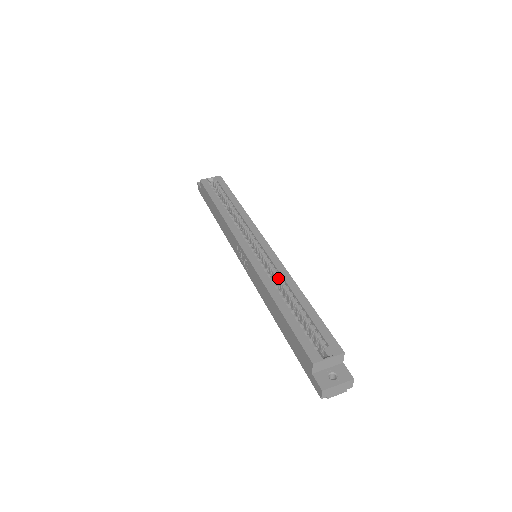
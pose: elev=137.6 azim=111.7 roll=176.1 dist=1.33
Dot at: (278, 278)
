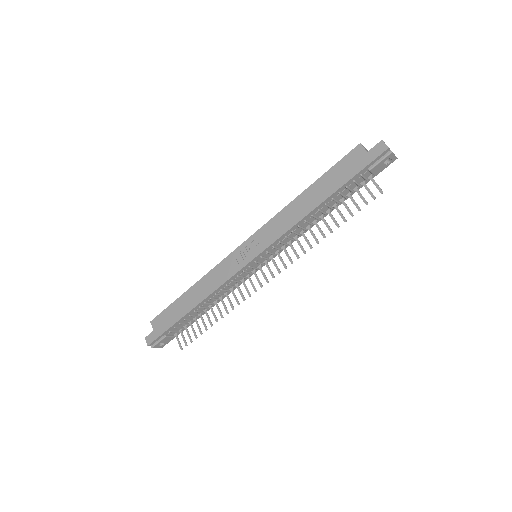
Dot at: occluded
